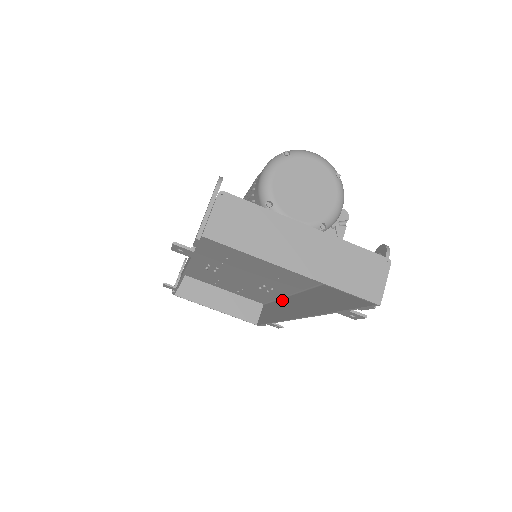
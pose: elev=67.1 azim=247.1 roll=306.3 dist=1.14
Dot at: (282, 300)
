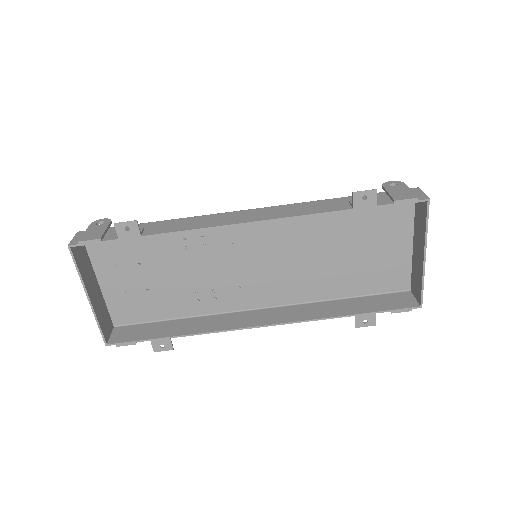
Dot at: (196, 318)
